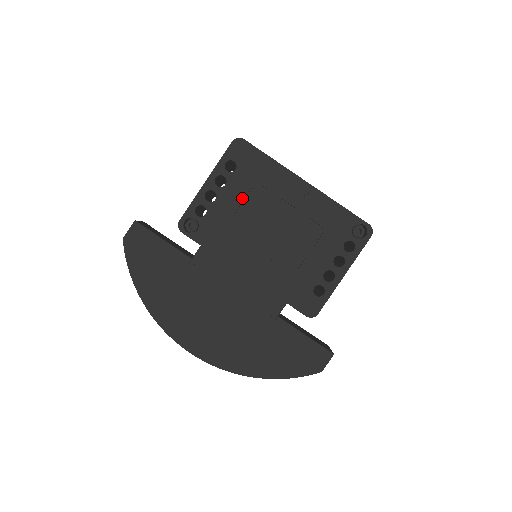
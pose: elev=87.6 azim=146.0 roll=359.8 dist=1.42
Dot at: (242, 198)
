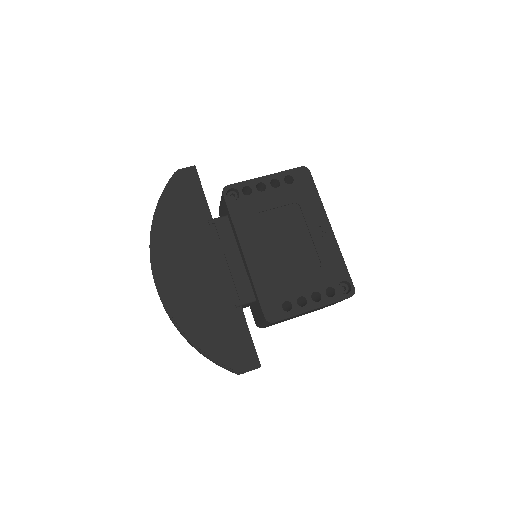
Dot at: (281, 204)
